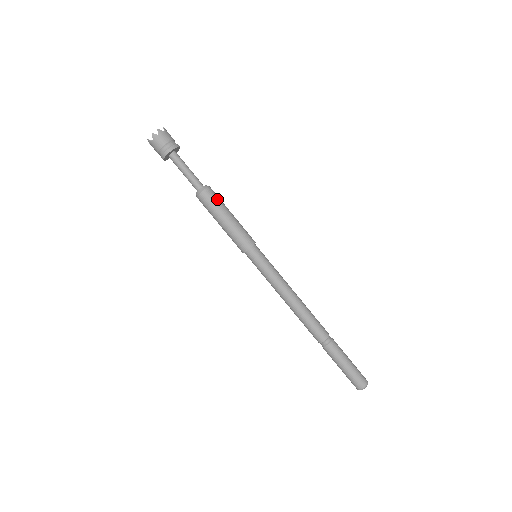
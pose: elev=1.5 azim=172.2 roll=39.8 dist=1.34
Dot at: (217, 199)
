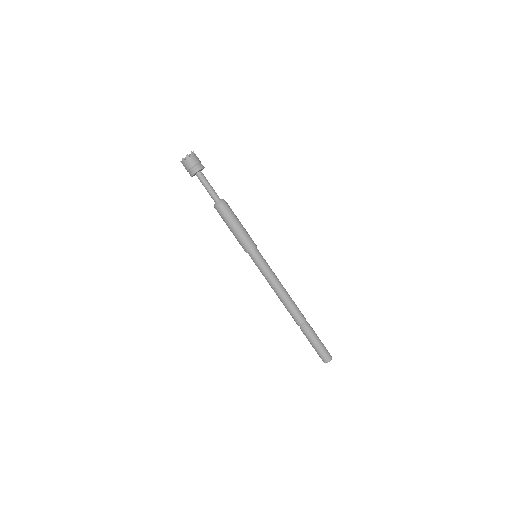
Dot at: (231, 210)
